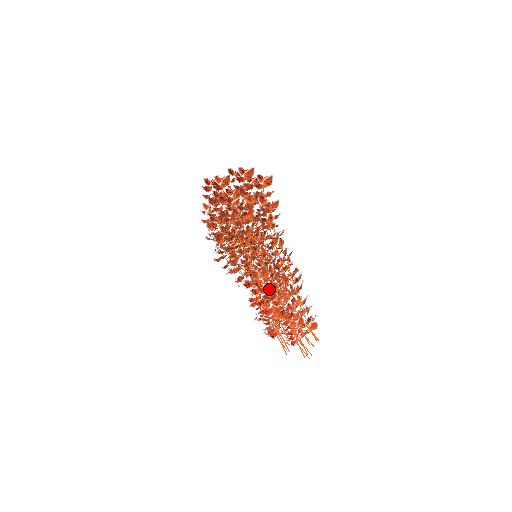
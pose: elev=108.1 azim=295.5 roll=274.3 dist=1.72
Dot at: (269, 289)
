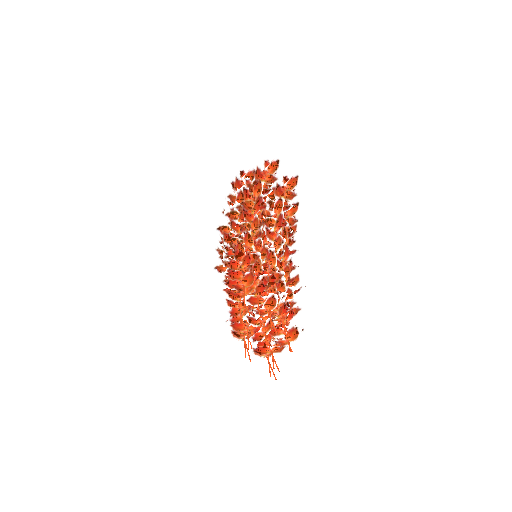
Dot at: occluded
